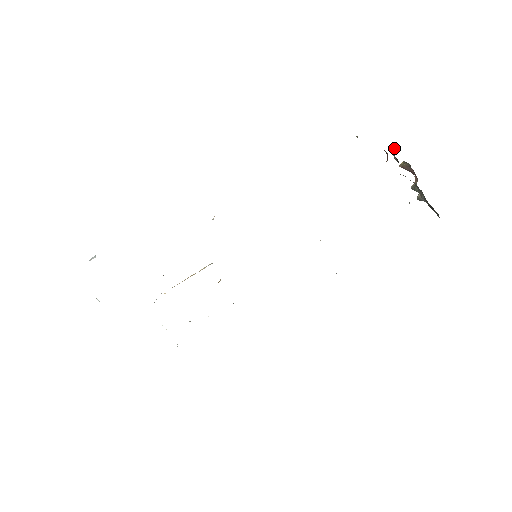
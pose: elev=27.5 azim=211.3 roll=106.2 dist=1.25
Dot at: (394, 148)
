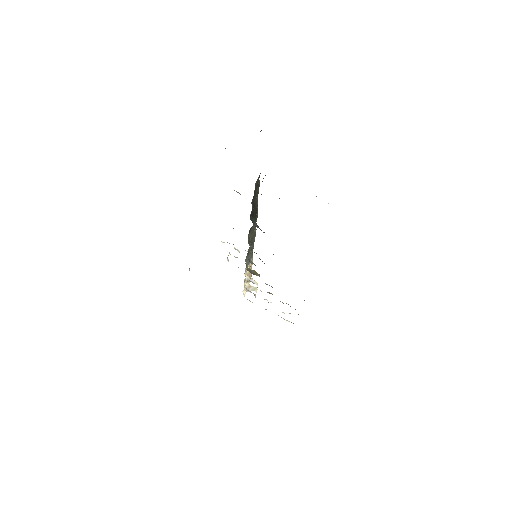
Dot at: occluded
